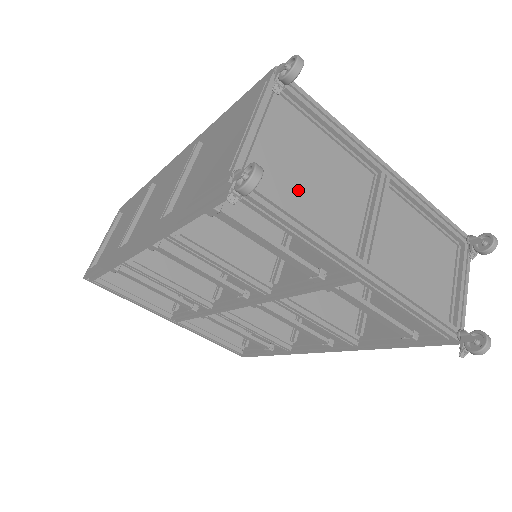
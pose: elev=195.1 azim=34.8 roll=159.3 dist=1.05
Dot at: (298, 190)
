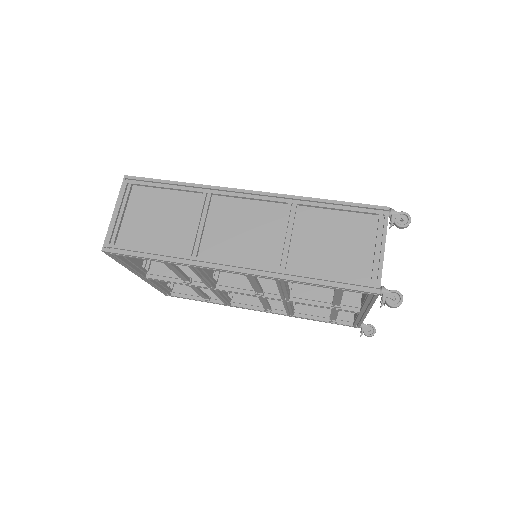
Dot at: occluded
